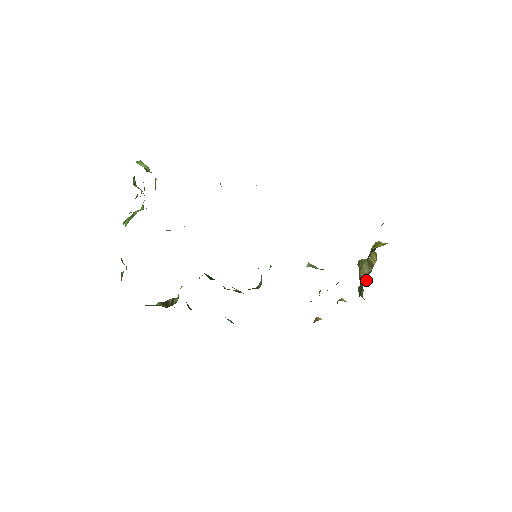
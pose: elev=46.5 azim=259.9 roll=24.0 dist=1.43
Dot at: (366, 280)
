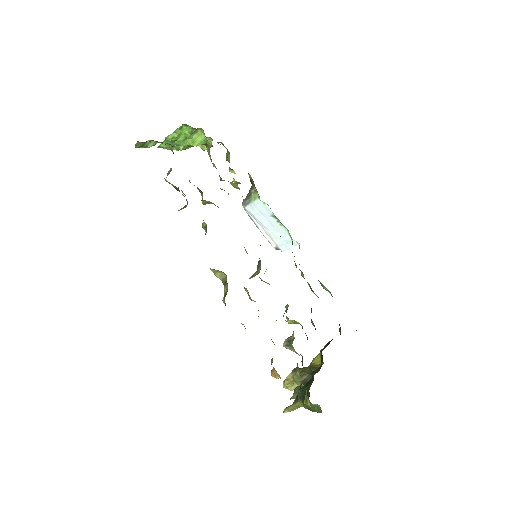
Dot at: (316, 371)
